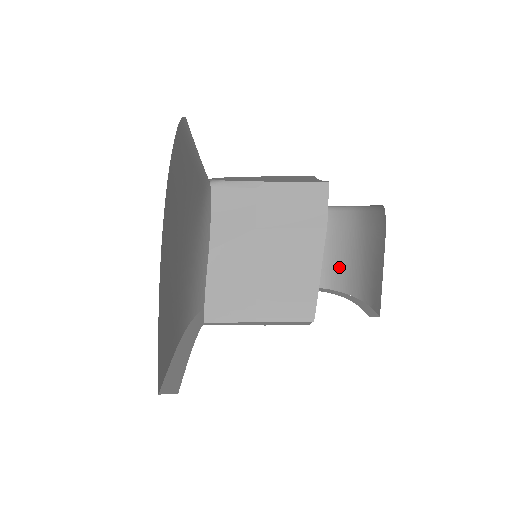
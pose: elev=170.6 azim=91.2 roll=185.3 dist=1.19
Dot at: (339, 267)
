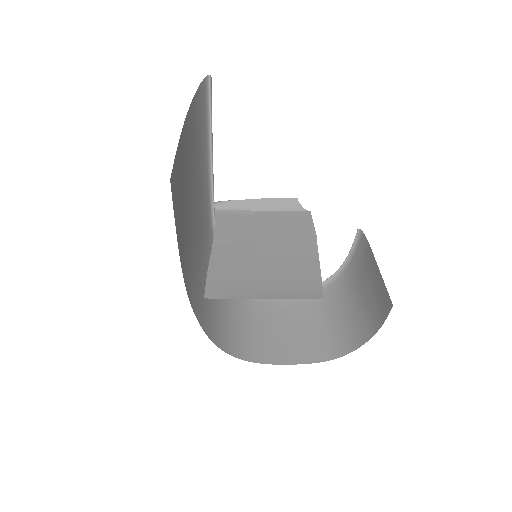
Dot at: (343, 330)
